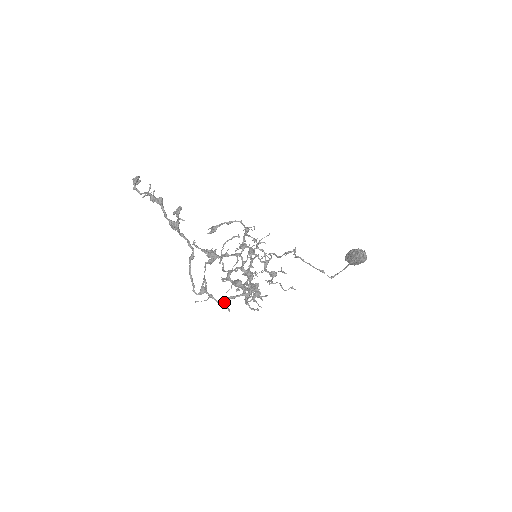
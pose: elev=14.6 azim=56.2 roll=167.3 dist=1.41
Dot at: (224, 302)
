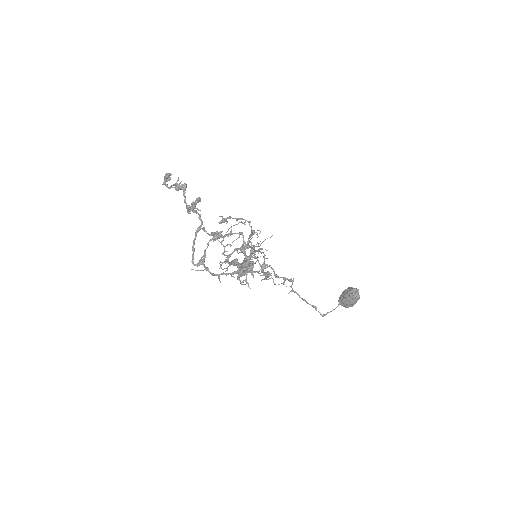
Dot at: (218, 275)
